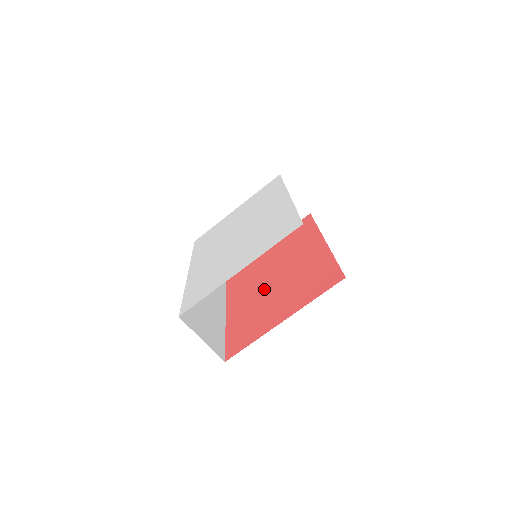
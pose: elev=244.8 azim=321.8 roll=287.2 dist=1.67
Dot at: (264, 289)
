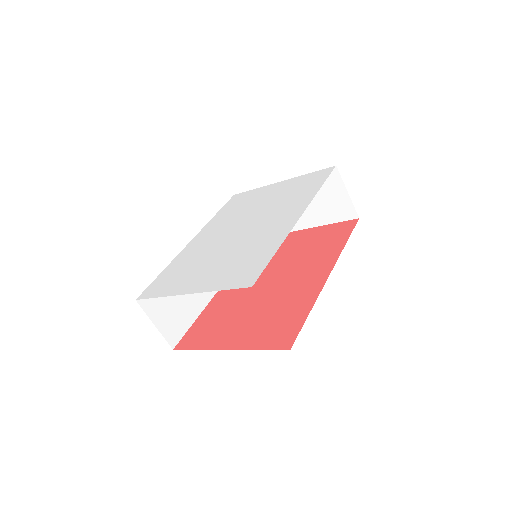
Dot at: (253, 290)
